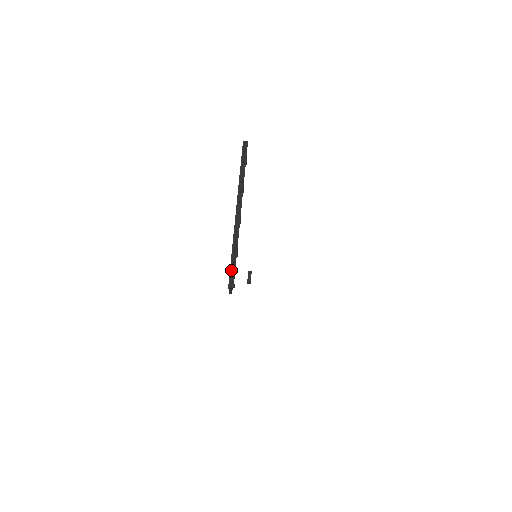
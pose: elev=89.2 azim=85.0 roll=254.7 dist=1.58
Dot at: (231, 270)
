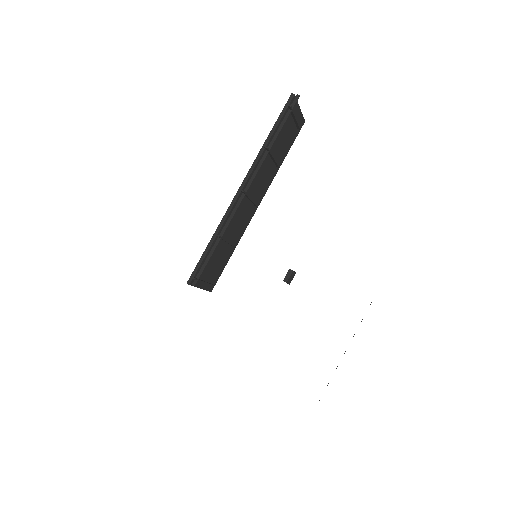
Dot at: (199, 263)
